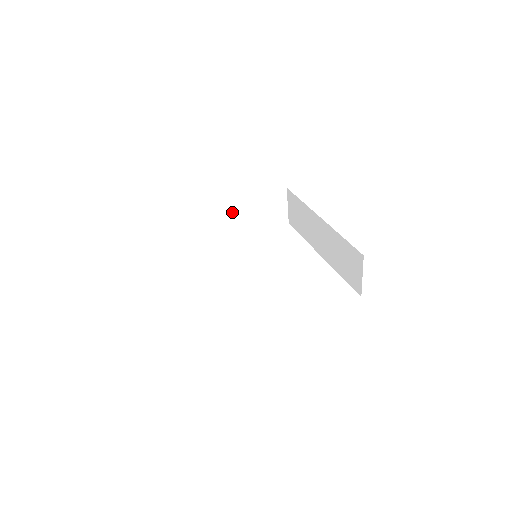
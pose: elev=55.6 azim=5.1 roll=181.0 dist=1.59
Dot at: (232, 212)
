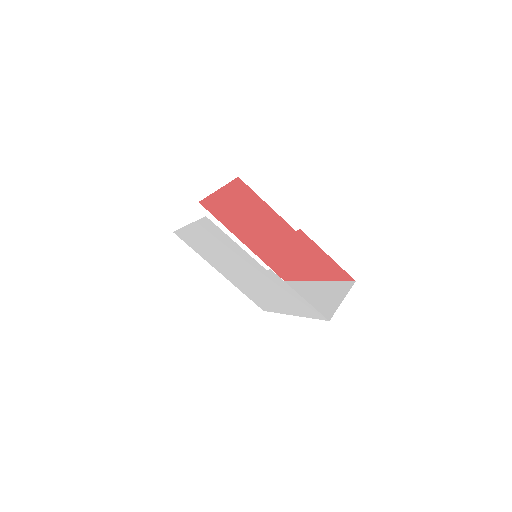
Dot at: occluded
